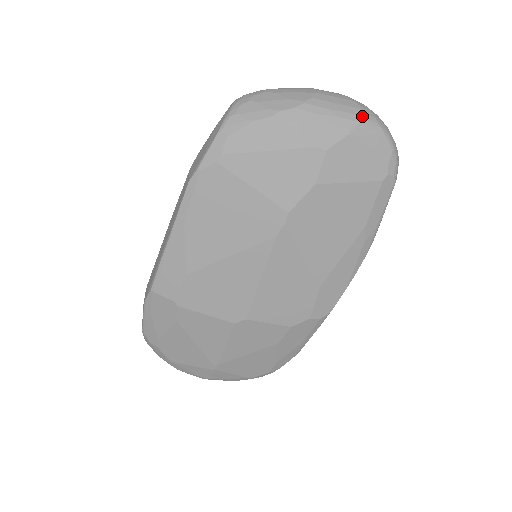
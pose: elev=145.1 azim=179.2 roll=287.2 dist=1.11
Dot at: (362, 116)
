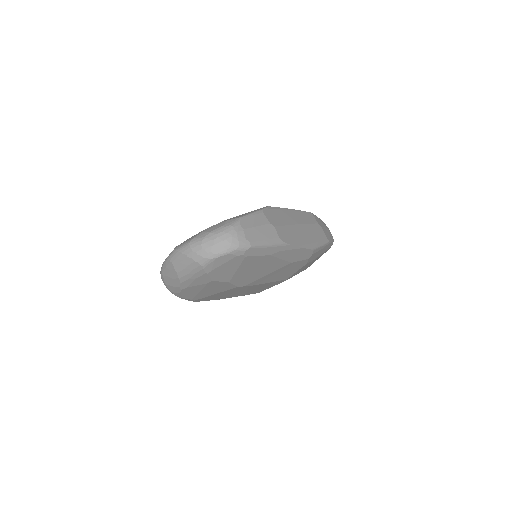
Dot at: (200, 266)
